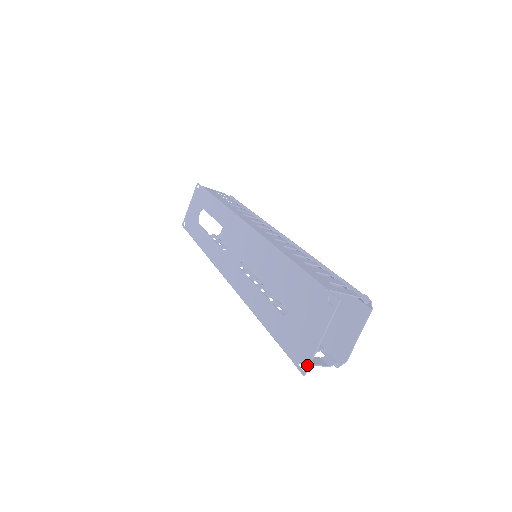
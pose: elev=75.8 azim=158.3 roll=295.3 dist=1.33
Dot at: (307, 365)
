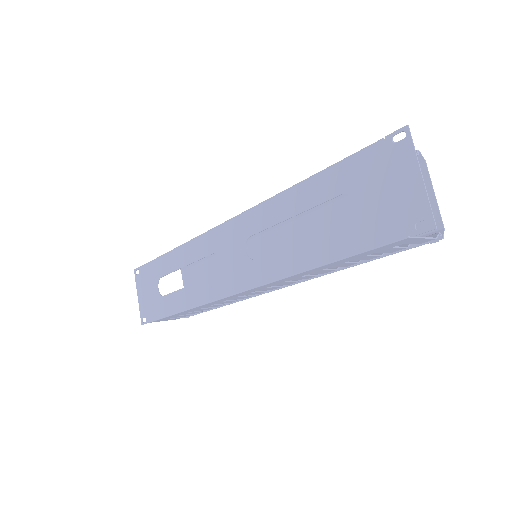
Dot at: (429, 215)
